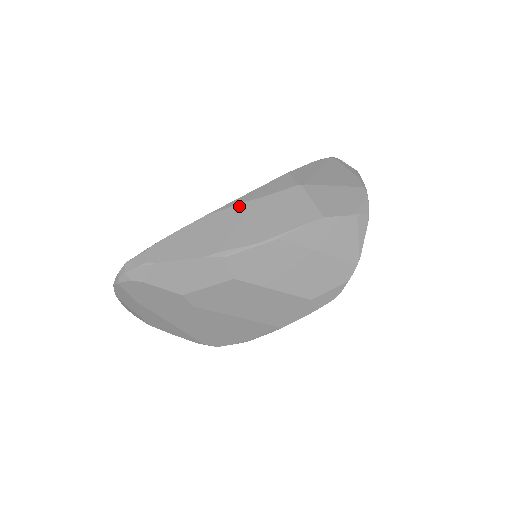
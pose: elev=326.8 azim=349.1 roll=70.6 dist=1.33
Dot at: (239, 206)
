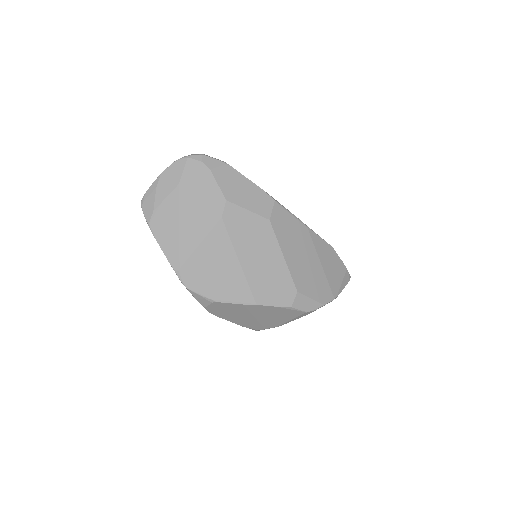
Dot at: occluded
